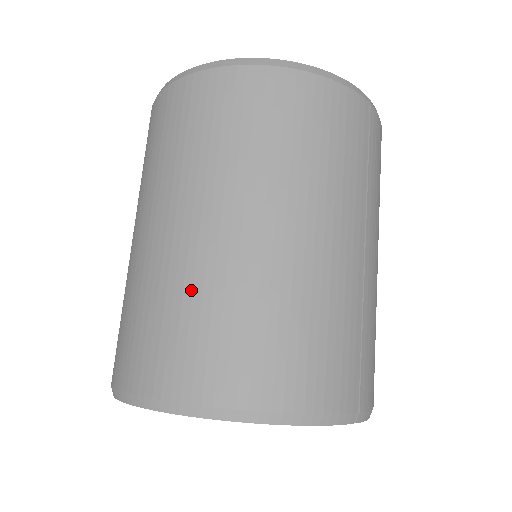
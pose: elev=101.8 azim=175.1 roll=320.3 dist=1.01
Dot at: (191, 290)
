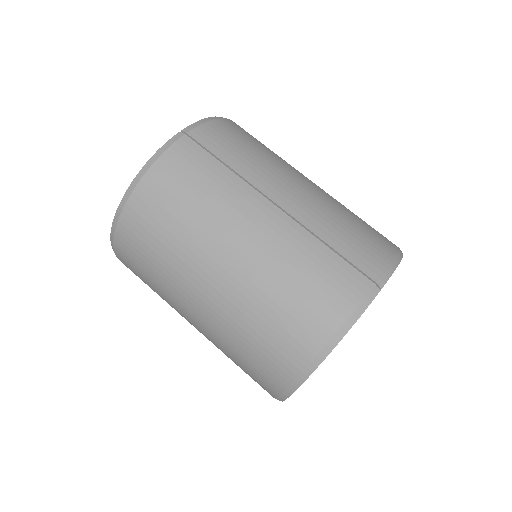
Dot at: (234, 336)
